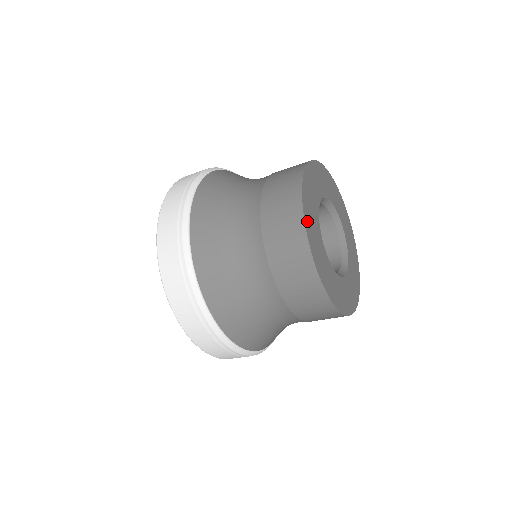
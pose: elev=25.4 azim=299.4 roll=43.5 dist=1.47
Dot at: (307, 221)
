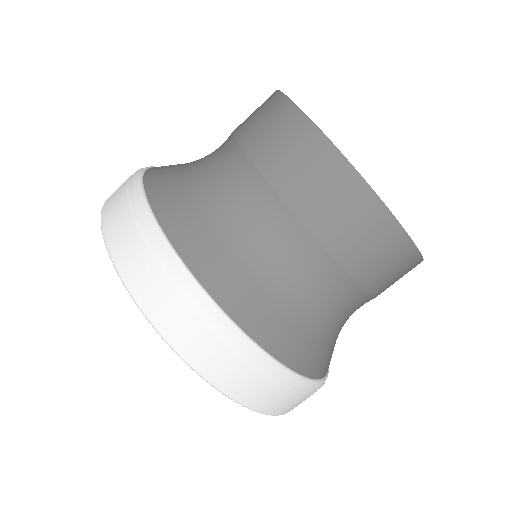
Dot at: occluded
